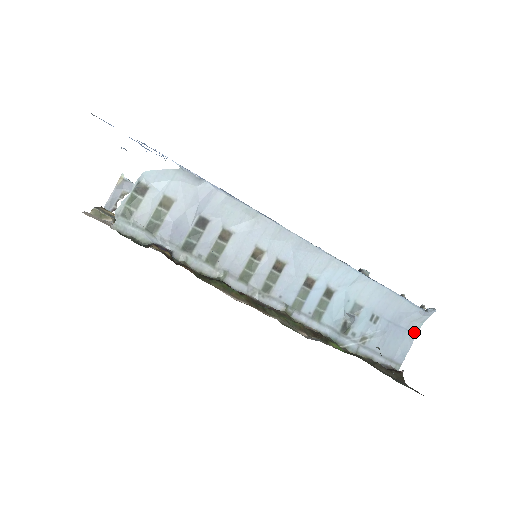
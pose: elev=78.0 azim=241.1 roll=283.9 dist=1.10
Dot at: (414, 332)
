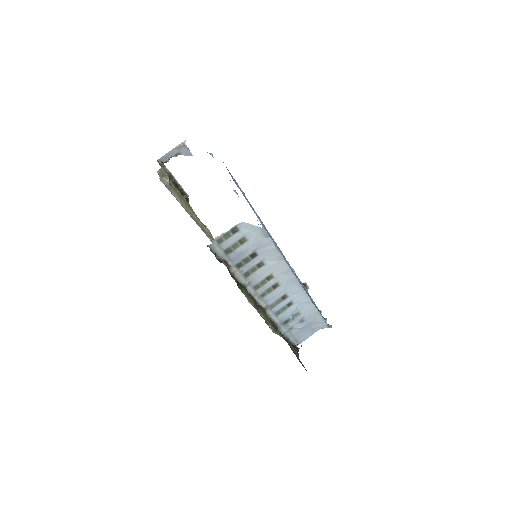
Dot at: (315, 331)
